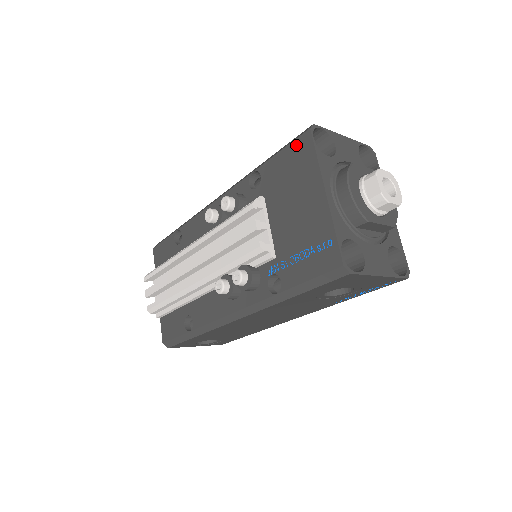
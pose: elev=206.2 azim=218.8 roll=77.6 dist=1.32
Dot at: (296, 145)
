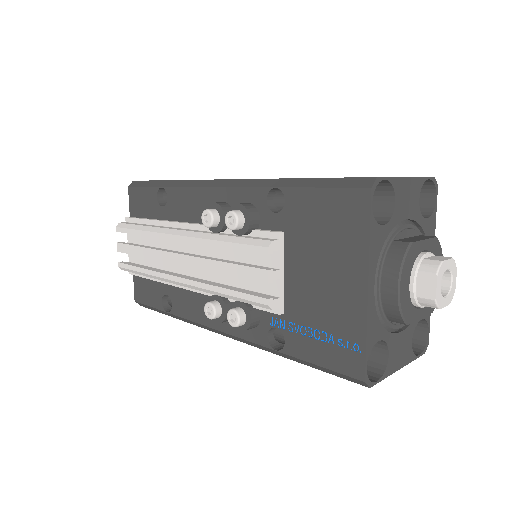
Dot at: (345, 197)
